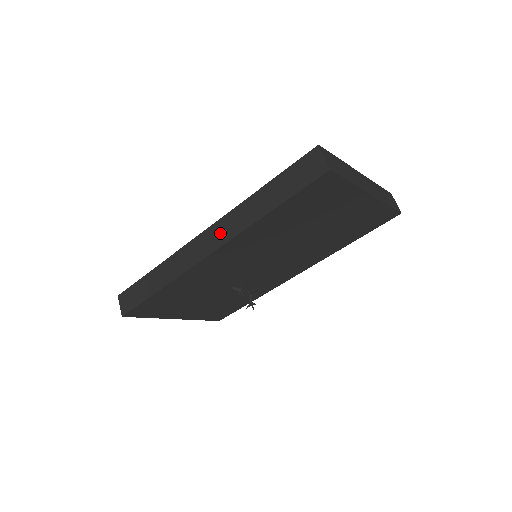
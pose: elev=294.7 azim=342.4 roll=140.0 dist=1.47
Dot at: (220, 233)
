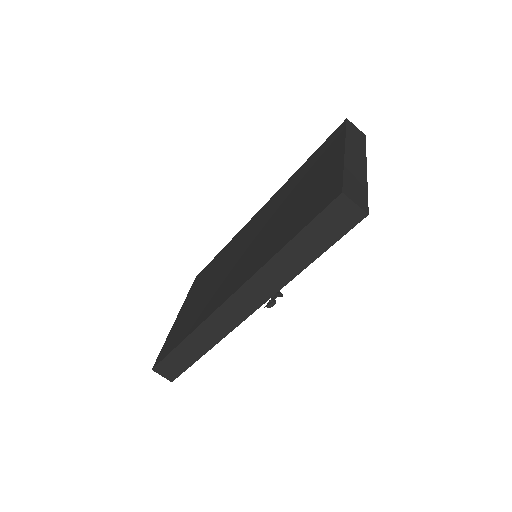
Dot at: (253, 295)
